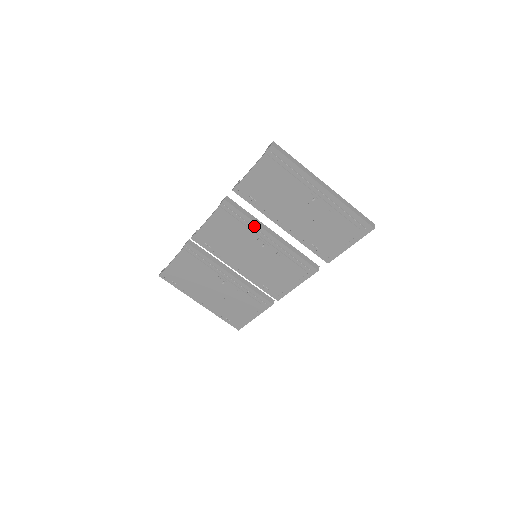
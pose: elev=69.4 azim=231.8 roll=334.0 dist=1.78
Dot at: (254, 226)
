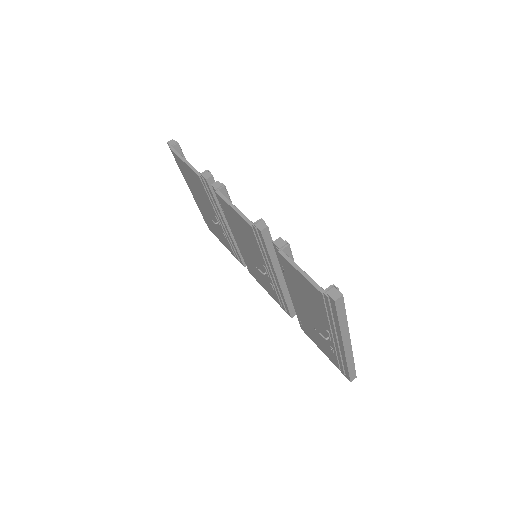
Dot at: (269, 261)
